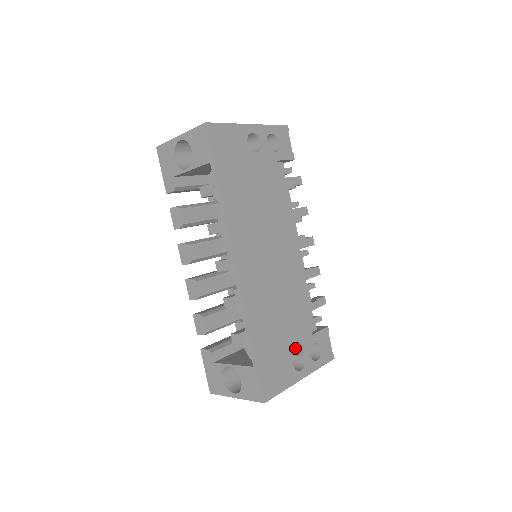
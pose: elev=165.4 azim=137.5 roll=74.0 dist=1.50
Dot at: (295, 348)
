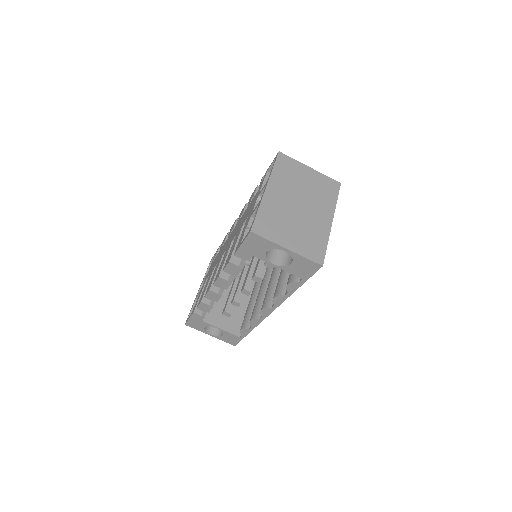
Dot at: occluded
